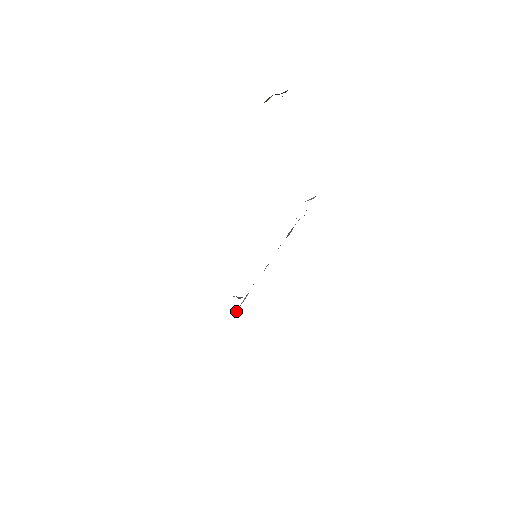
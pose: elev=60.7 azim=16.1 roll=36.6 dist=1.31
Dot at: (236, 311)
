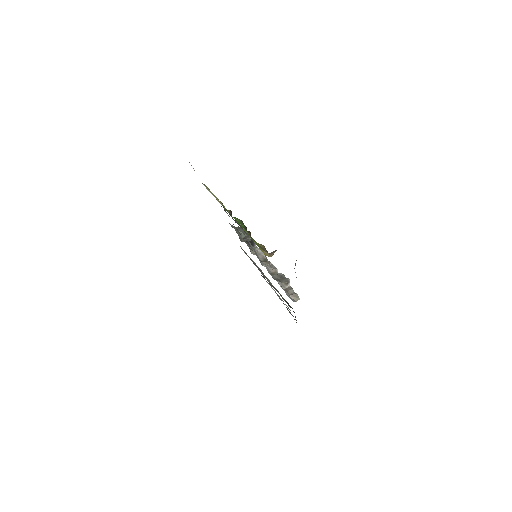
Dot at: occluded
